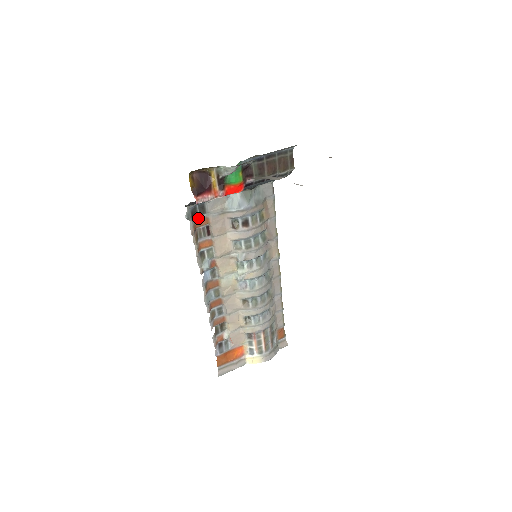
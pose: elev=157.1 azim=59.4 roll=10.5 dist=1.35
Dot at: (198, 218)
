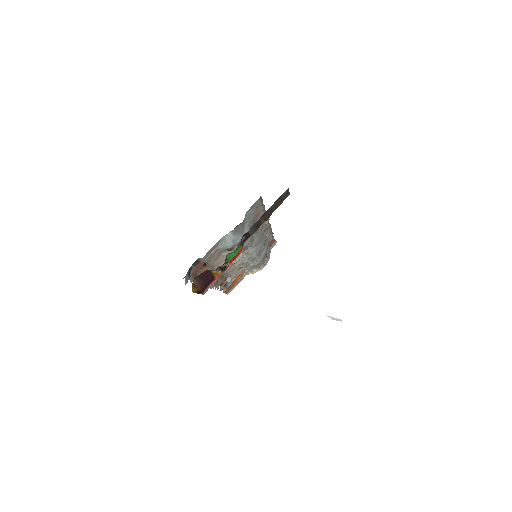
Dot at: (194, 268)
